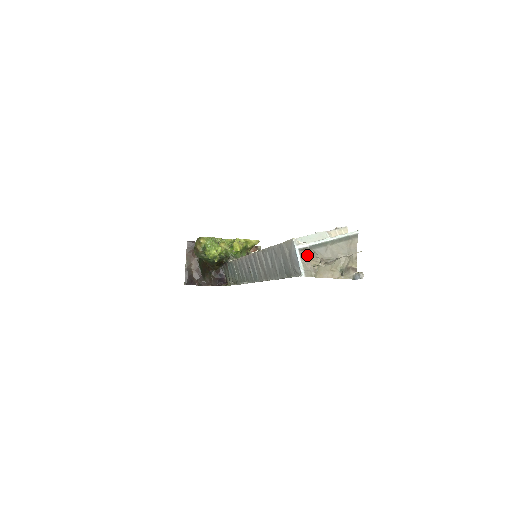
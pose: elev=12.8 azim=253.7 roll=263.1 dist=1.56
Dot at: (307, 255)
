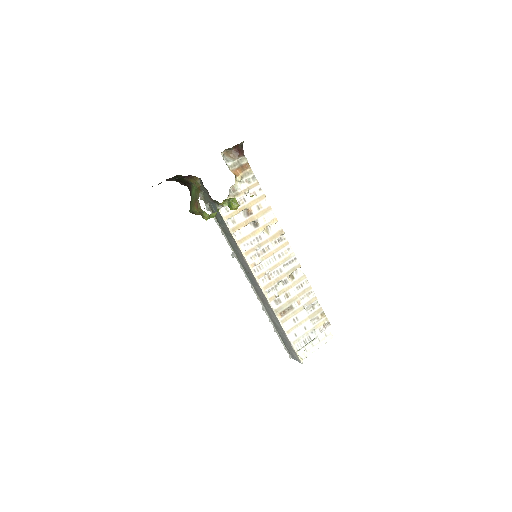
Dot at: occluded
